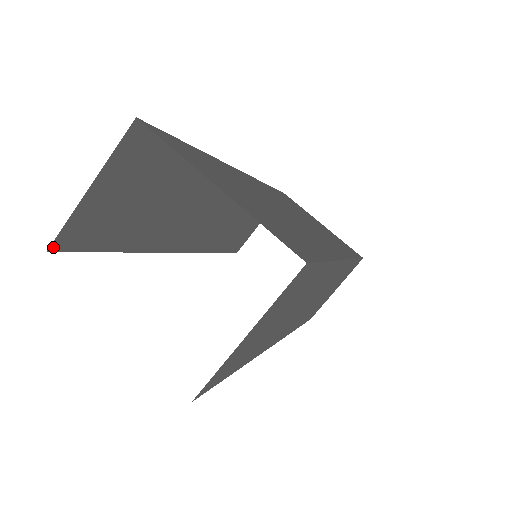
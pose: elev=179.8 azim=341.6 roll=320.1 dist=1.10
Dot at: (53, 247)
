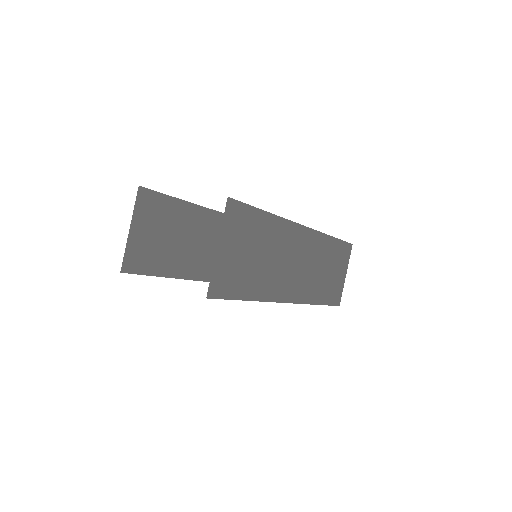
Dot at: (123, 270)
